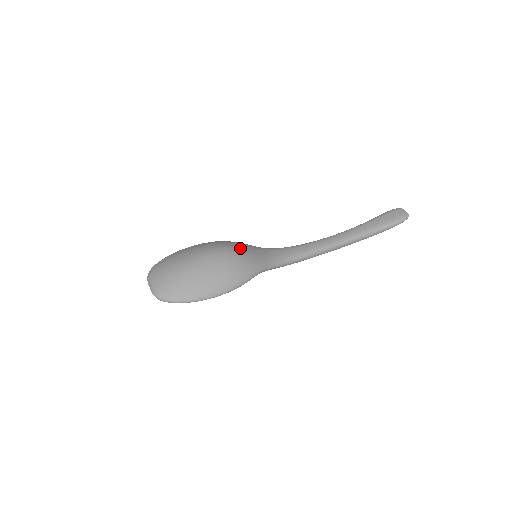
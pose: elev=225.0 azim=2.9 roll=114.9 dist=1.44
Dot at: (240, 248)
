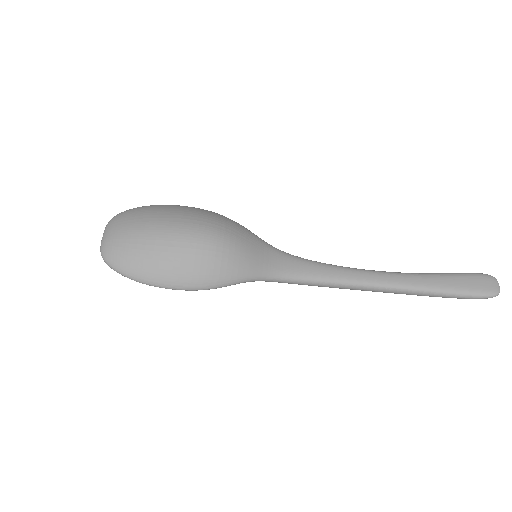
Dot at: (236, 239)
